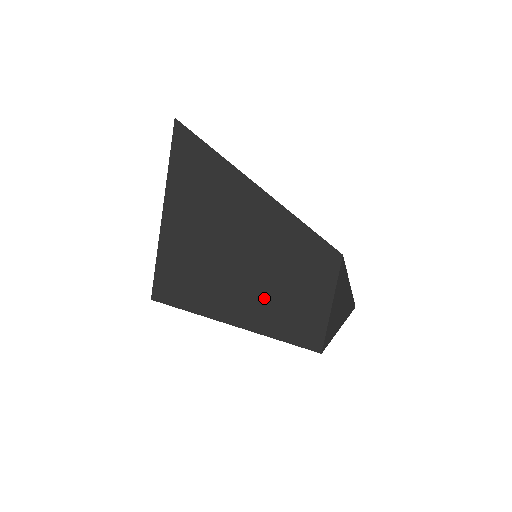
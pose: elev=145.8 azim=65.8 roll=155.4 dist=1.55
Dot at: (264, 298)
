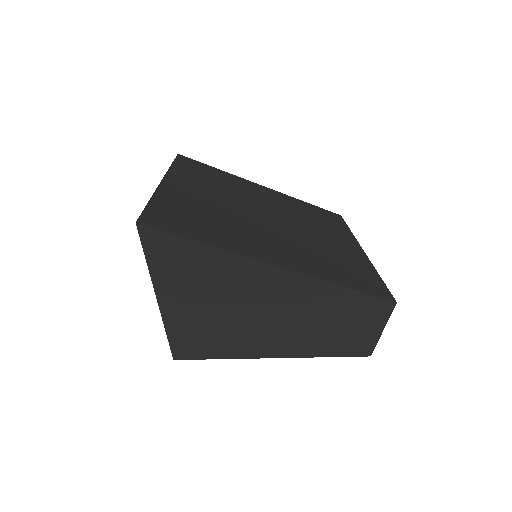
Dot at: (308, 339)
